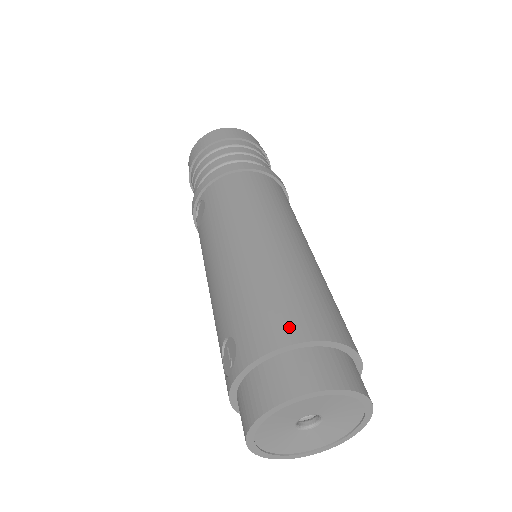
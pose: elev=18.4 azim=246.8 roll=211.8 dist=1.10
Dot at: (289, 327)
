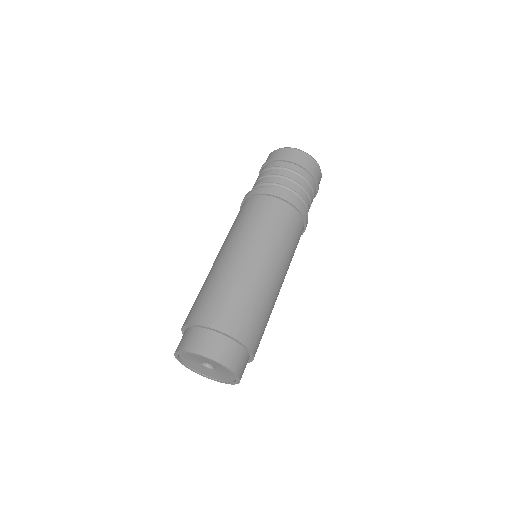
Dot at: (195, 314)
